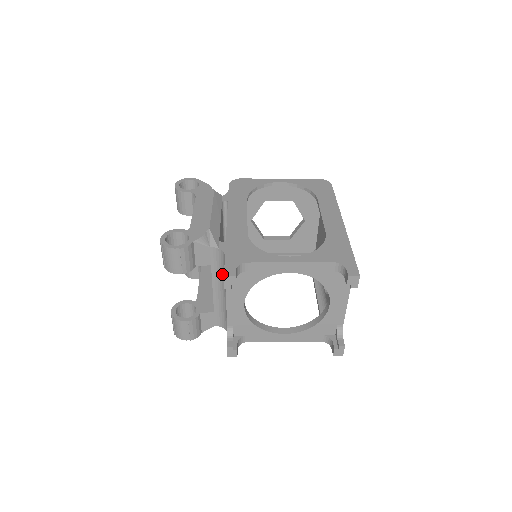
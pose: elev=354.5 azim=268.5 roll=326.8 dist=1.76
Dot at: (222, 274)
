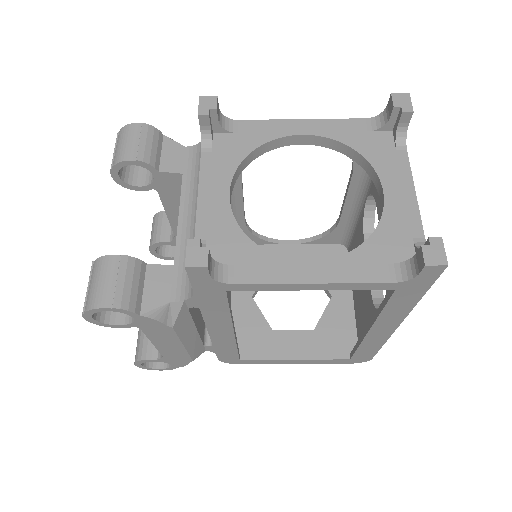
Dot at: (198, 178)
